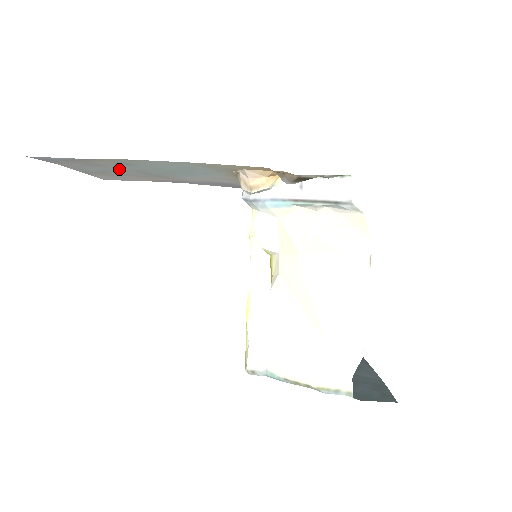
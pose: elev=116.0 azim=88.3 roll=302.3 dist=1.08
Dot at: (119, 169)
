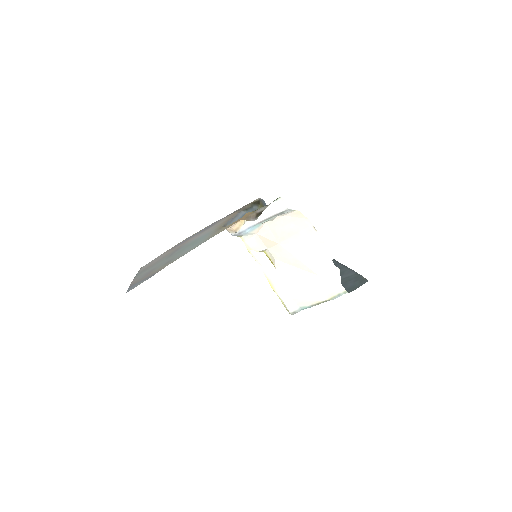
Dot at: (160, 263)
